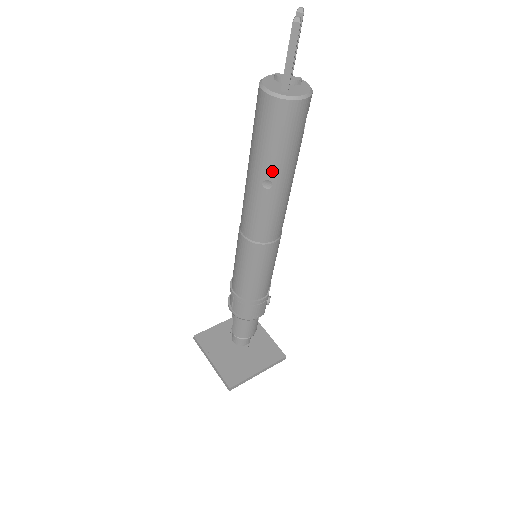
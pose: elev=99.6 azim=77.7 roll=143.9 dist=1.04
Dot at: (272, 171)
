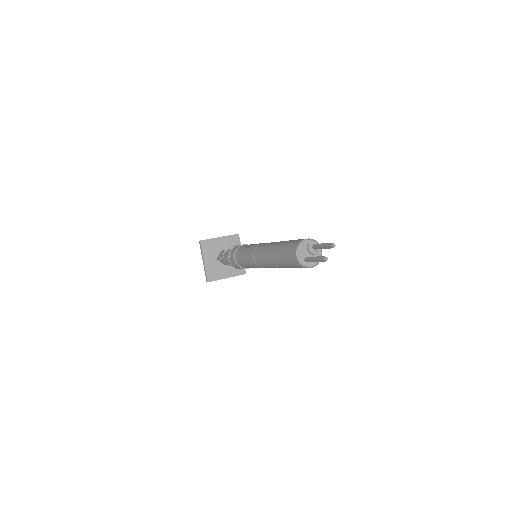
Dot at: (282, 266)
